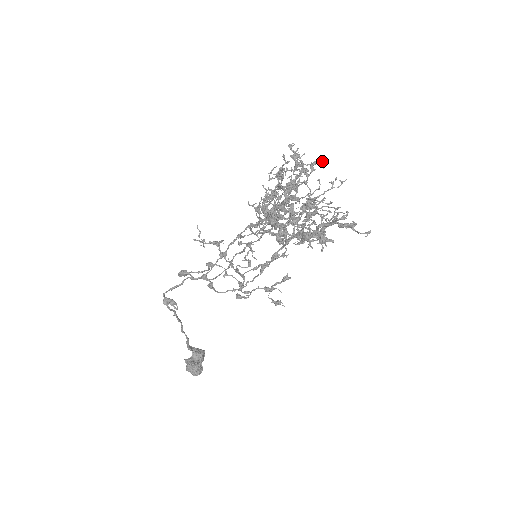
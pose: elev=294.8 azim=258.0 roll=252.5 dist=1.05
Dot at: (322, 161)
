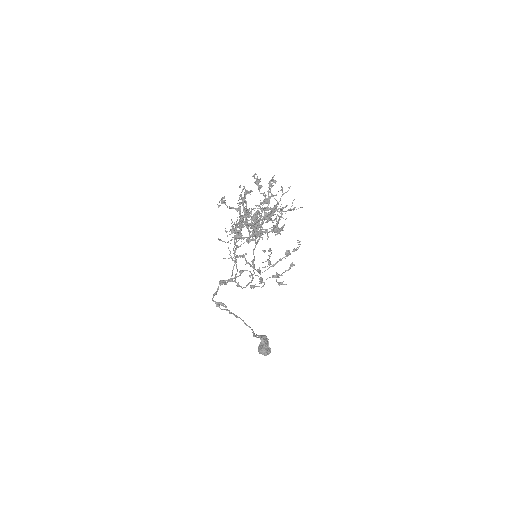
Dot at: (272, 179)
